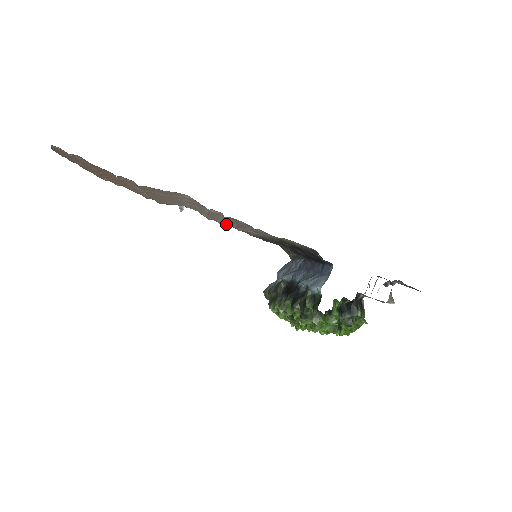
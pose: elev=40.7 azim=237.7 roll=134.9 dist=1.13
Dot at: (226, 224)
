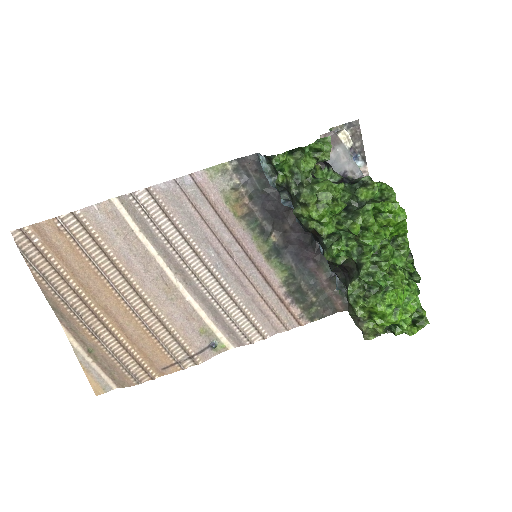
Dot at: (262, 324)
